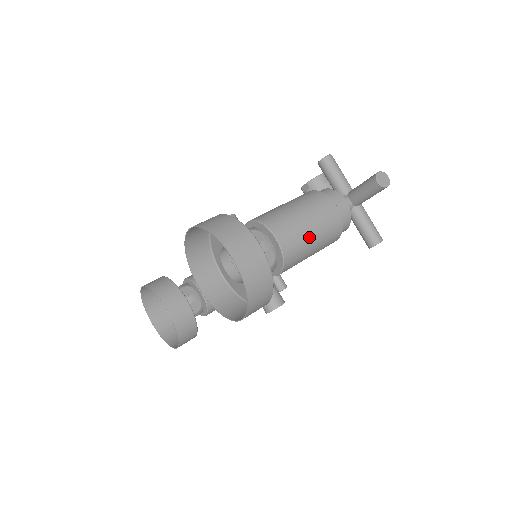
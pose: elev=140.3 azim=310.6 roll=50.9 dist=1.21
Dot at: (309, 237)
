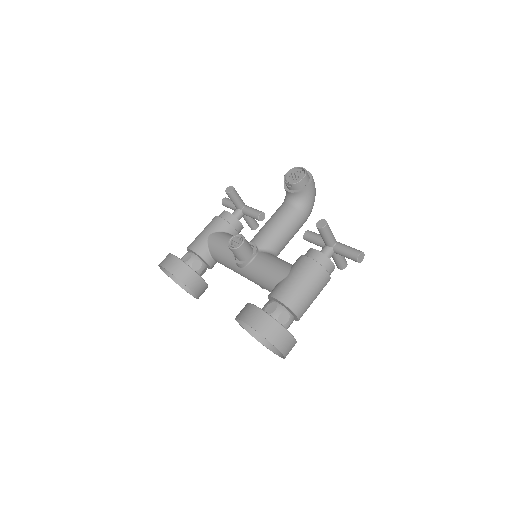
Dot at: occluded
